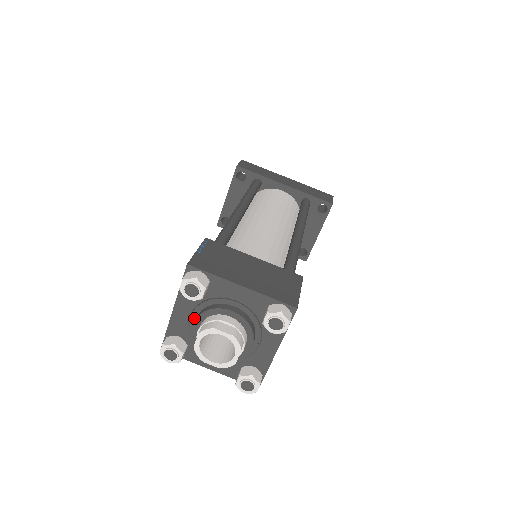
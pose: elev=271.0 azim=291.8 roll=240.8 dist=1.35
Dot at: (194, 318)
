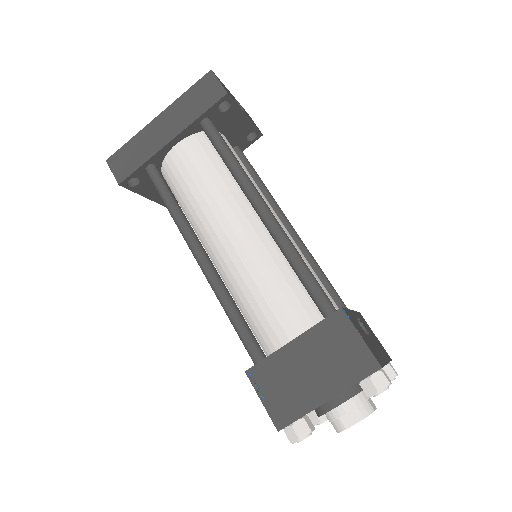
Dot at: occluded
